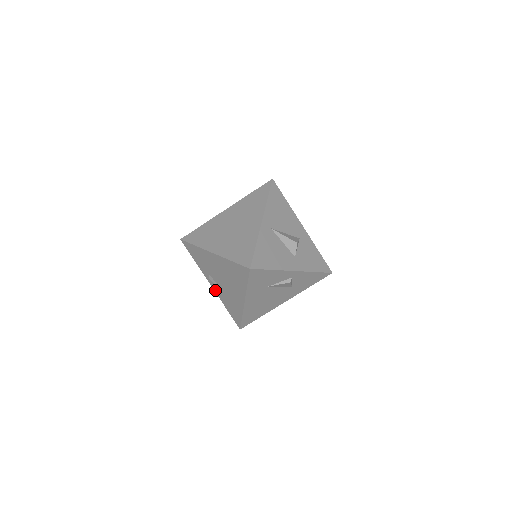
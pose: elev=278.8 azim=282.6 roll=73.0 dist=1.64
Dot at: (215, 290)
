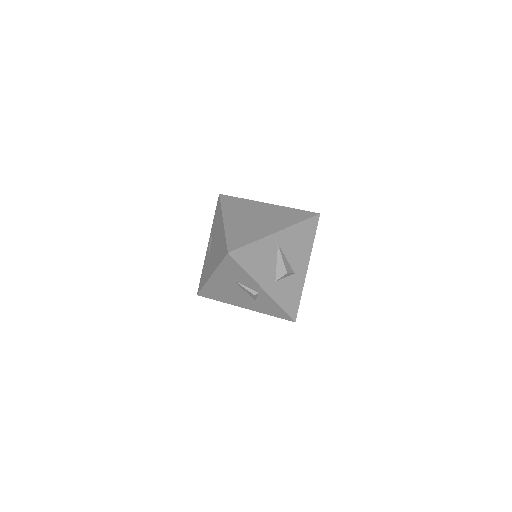
Dot at: (207, 251)
